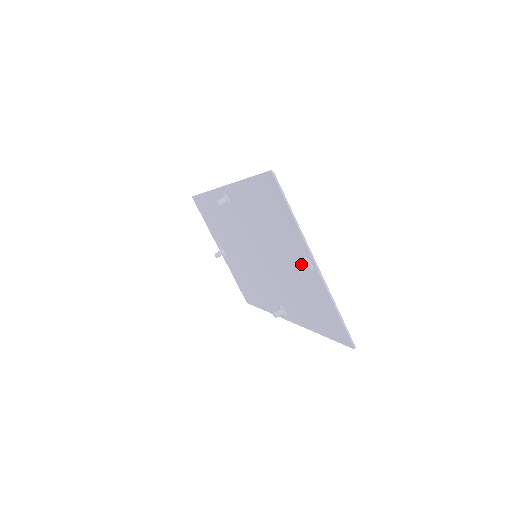
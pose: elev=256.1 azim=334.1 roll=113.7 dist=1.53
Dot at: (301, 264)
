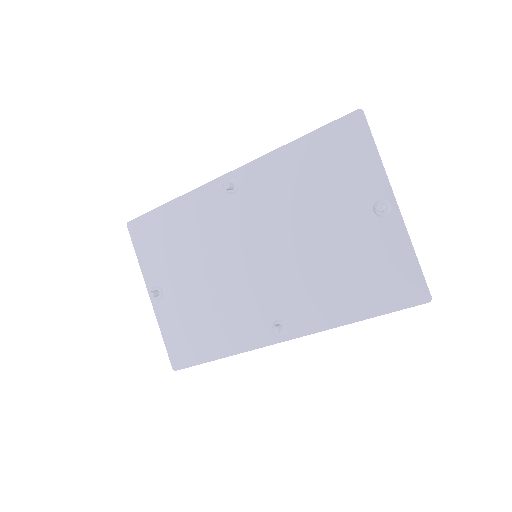
Dot at: (381, 203)
